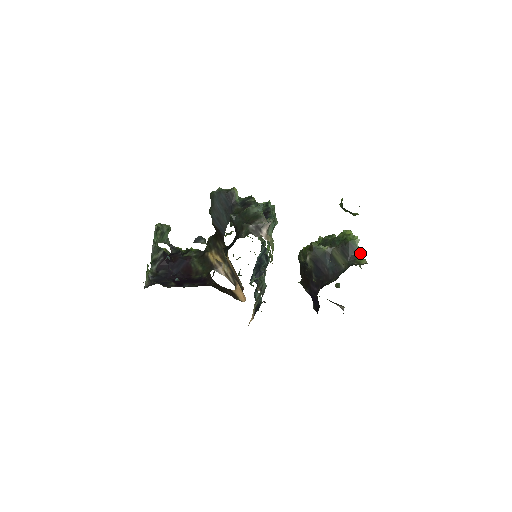
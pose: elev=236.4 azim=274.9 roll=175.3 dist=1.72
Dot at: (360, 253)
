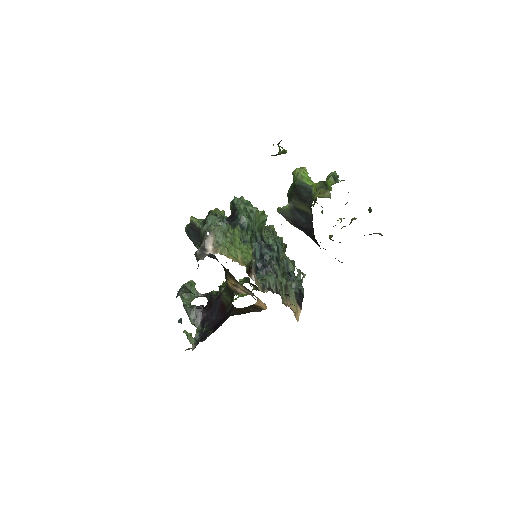
Dot at: (312, 187)
